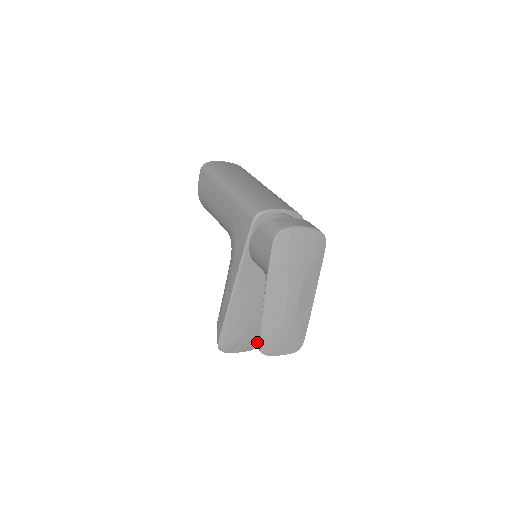
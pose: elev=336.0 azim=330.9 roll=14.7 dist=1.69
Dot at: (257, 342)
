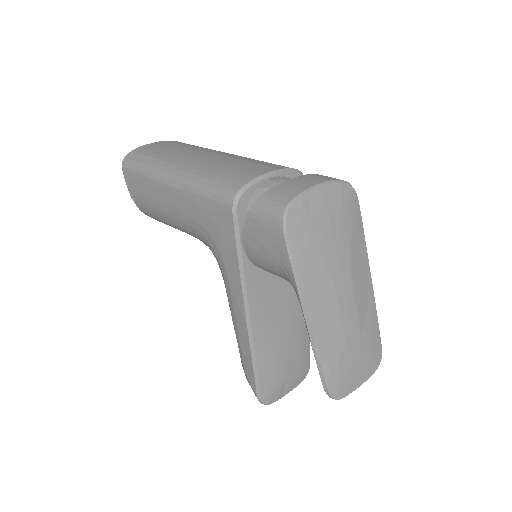
Dot at: (306, 367)
